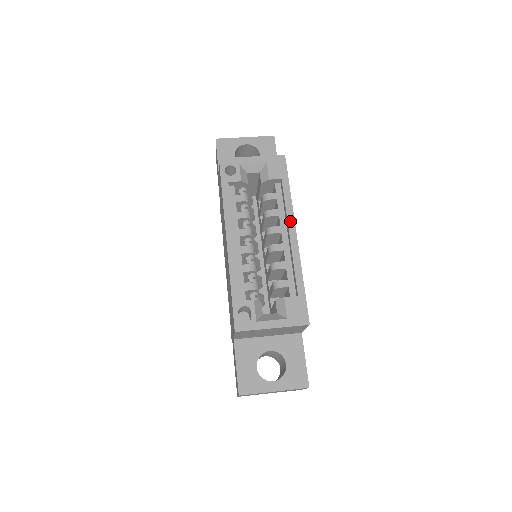
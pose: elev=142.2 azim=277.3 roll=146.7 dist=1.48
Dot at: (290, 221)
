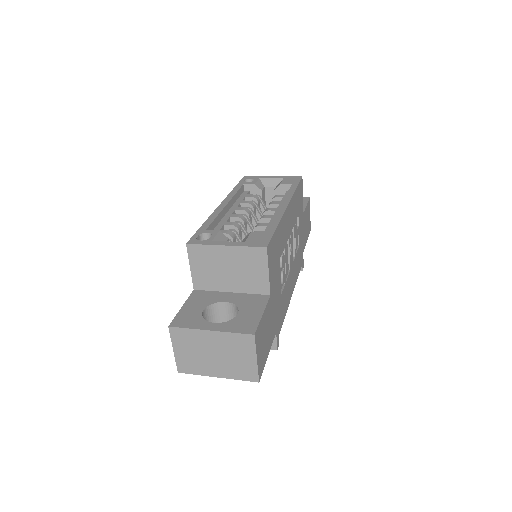
Dot at: (286, 200)
